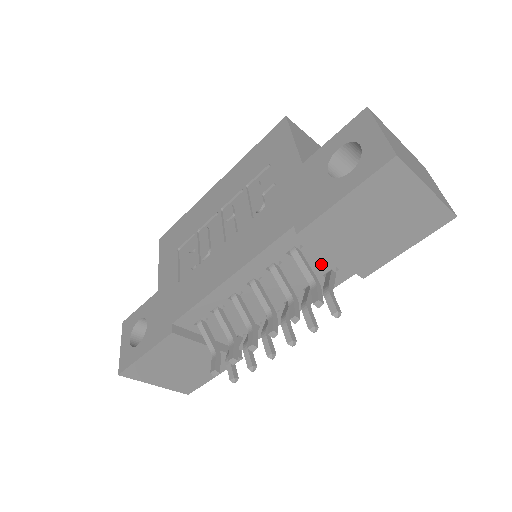
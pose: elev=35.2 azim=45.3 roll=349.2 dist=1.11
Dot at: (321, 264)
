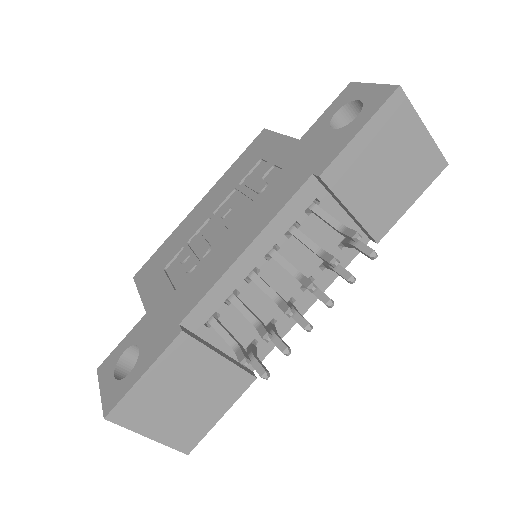
Dot at: occluded
